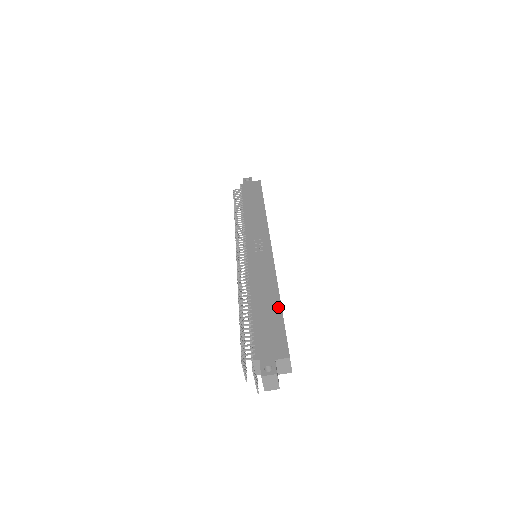
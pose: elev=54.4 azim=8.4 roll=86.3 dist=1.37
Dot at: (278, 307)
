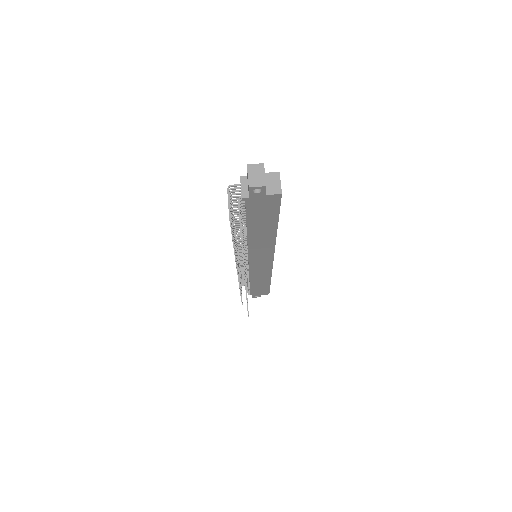
Dot at: occluded
